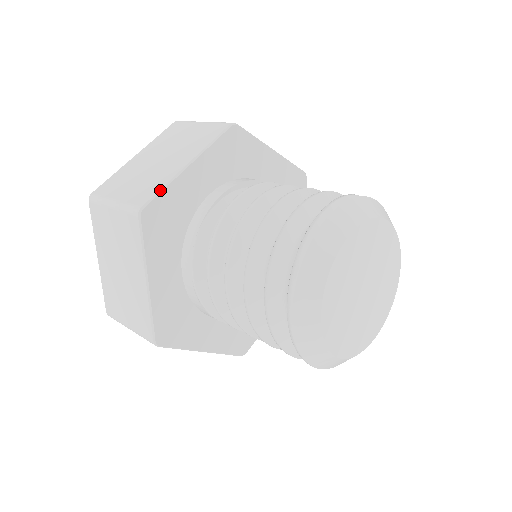
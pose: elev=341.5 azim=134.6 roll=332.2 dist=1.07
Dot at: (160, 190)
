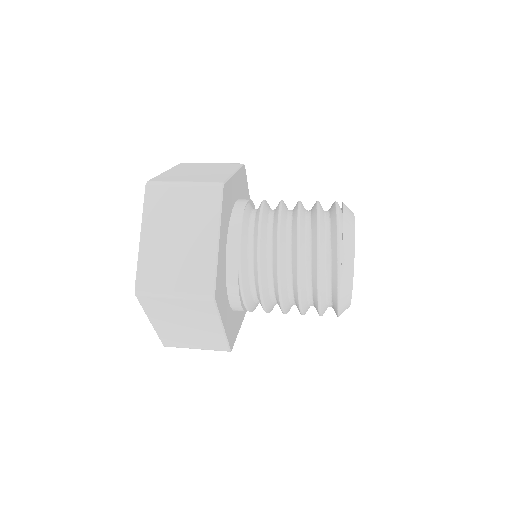
Dot at: (228, 178)
